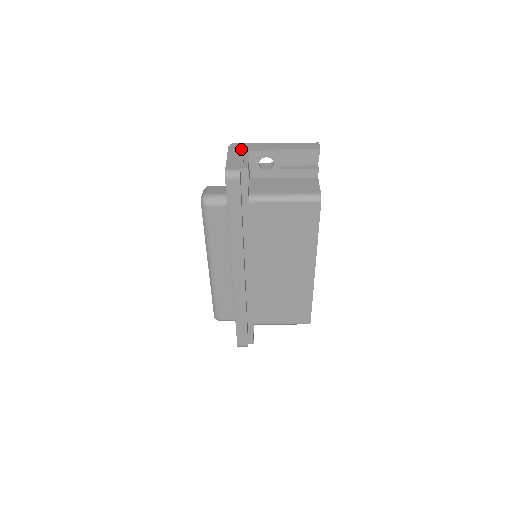
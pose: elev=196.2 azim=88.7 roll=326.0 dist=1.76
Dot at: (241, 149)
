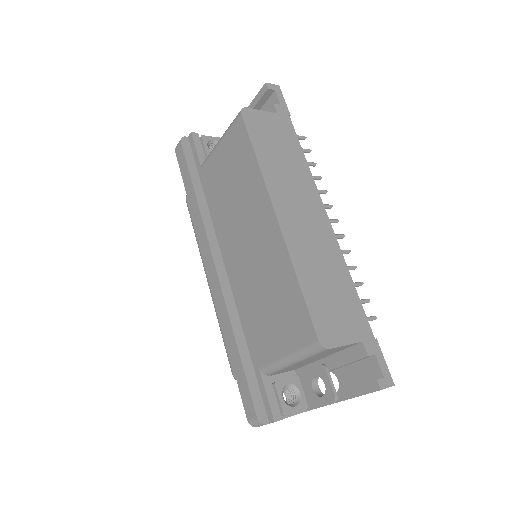
Dot at: occluded
